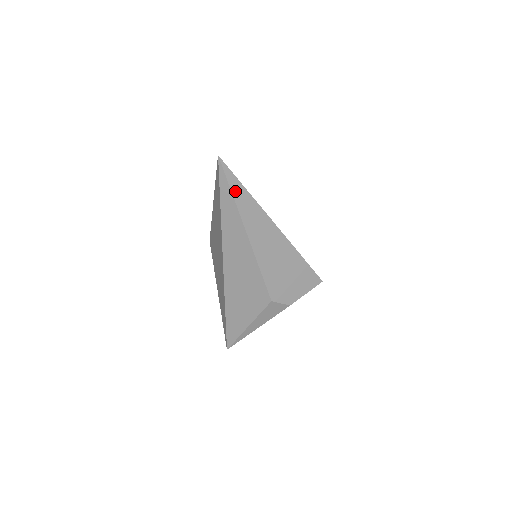
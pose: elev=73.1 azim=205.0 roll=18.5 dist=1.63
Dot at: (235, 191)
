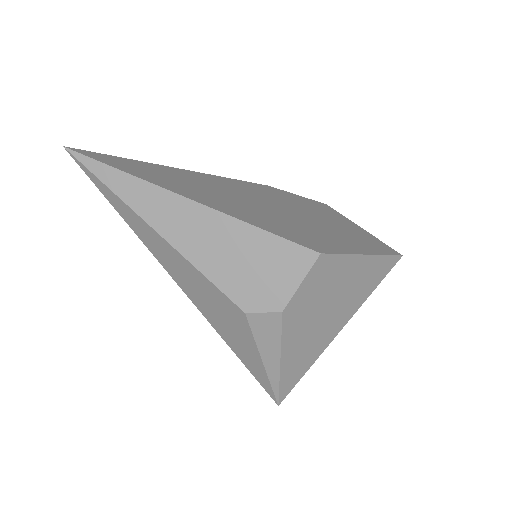
Dot at: (105, 178)
